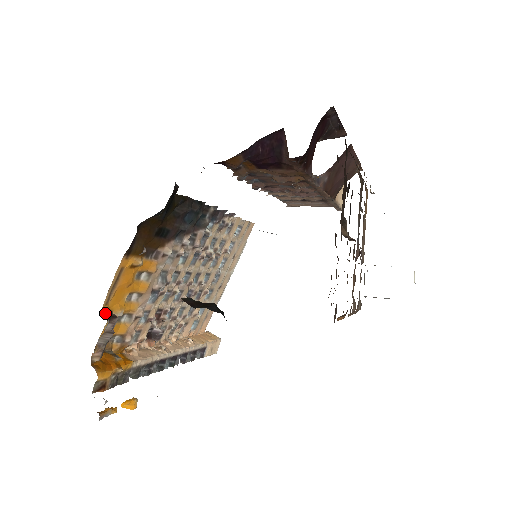
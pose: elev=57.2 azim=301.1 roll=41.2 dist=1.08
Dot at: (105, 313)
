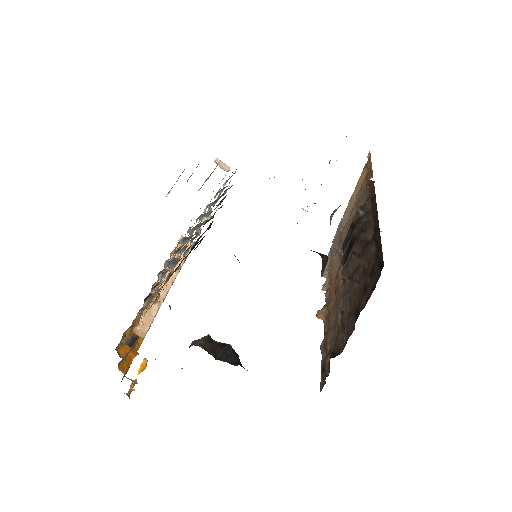
Dot at: (129, 339)
